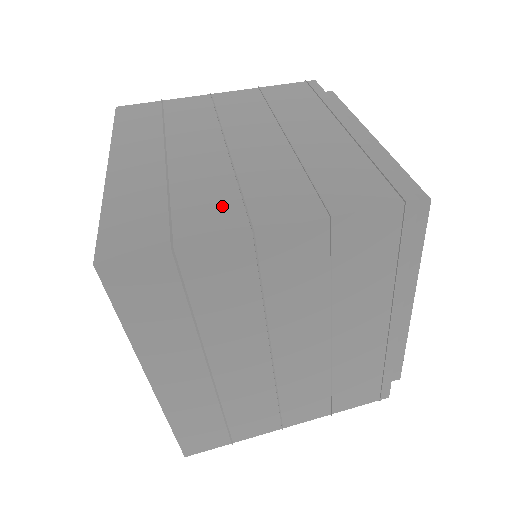
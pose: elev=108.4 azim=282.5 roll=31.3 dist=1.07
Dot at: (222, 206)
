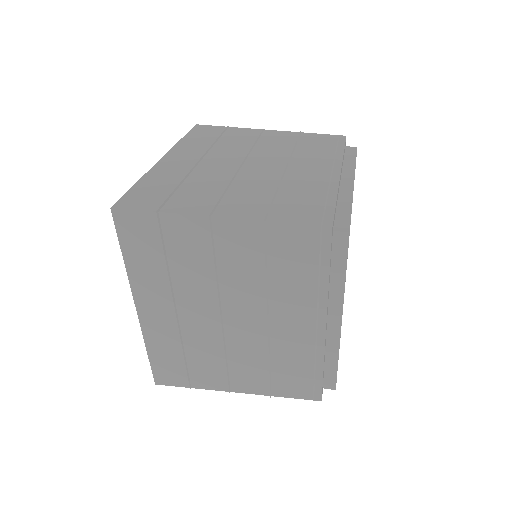
Dot at: (206, 198)
